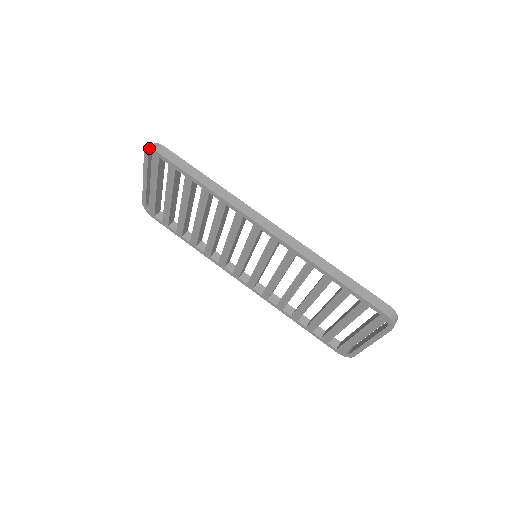
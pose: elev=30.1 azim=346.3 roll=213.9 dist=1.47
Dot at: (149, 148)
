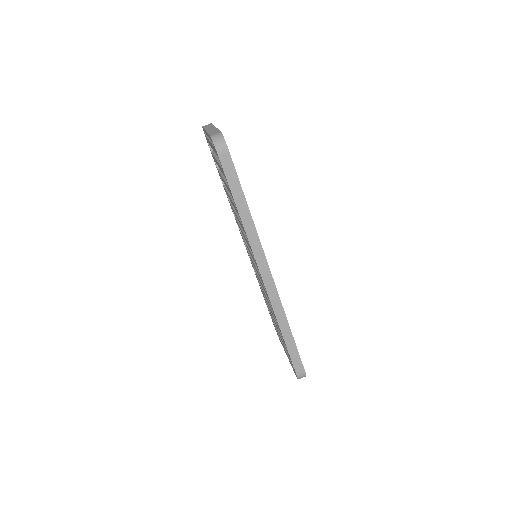
Dot at: (214, 143)
